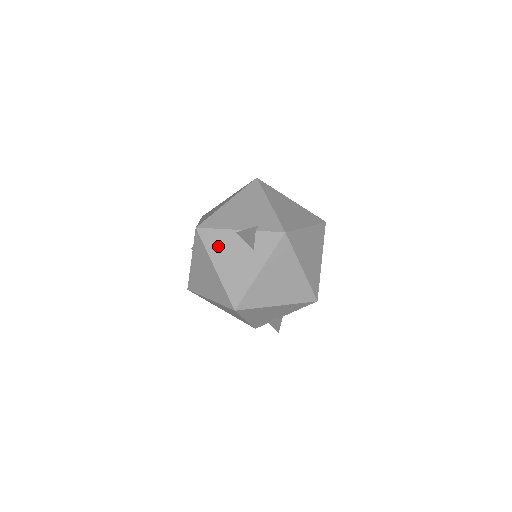
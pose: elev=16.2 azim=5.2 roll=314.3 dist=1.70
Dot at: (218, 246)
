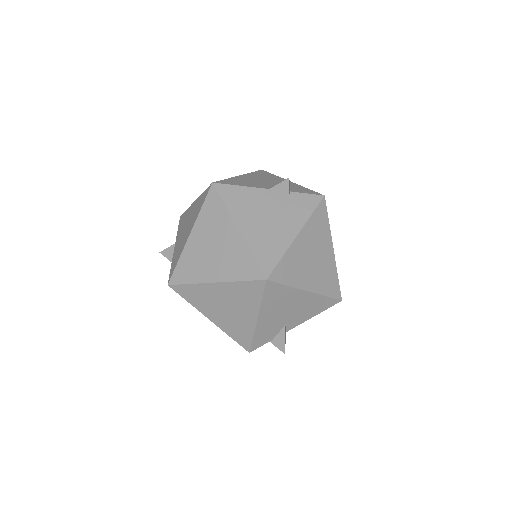
Dot at: (242, 204)
